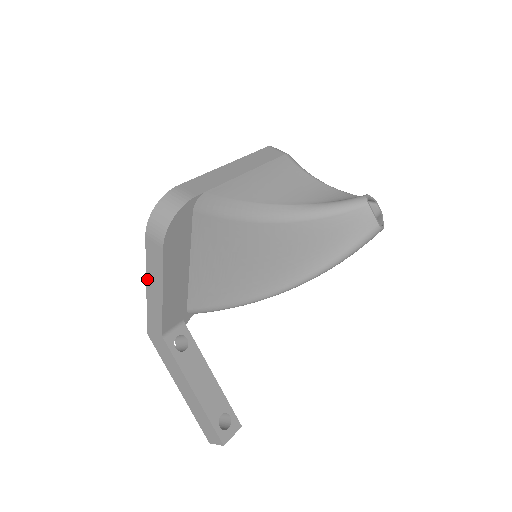
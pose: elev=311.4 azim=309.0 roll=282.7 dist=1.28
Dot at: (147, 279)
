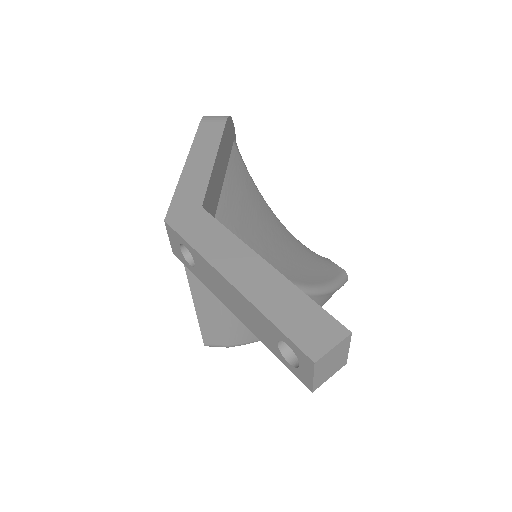
Dot at: (190, 153)
